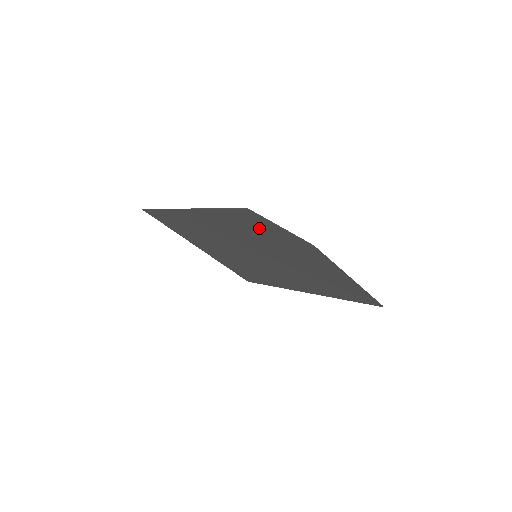
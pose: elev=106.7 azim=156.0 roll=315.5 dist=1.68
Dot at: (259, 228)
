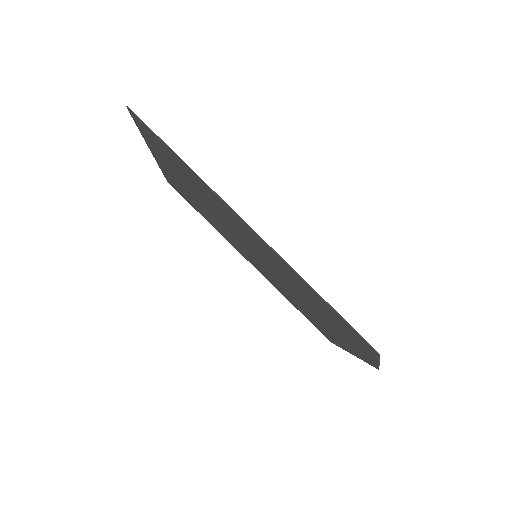
Dot at: (341, 326)
